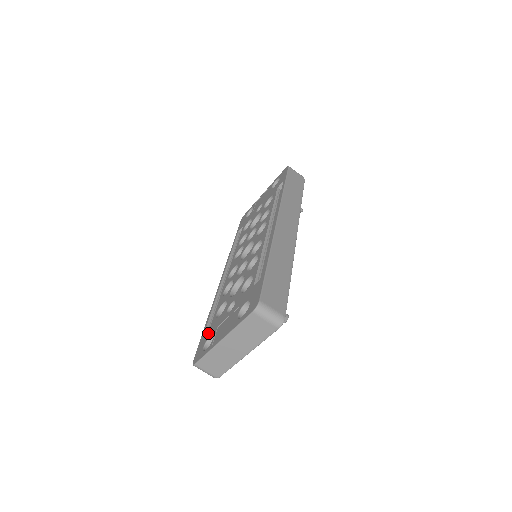
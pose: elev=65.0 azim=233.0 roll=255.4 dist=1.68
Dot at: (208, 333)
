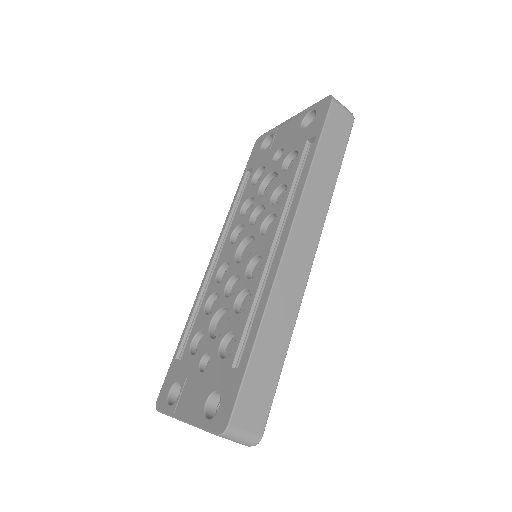
Dot at: (177, 371)
